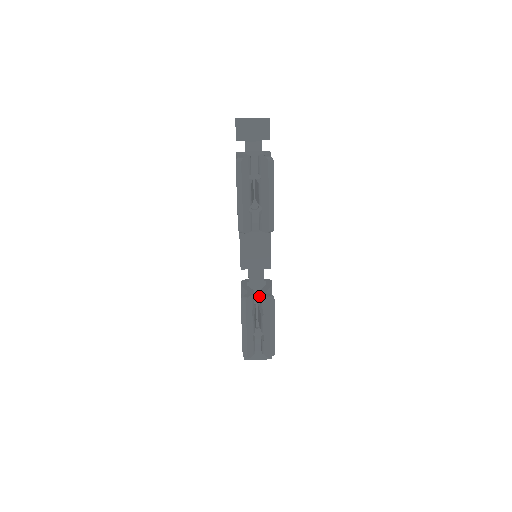
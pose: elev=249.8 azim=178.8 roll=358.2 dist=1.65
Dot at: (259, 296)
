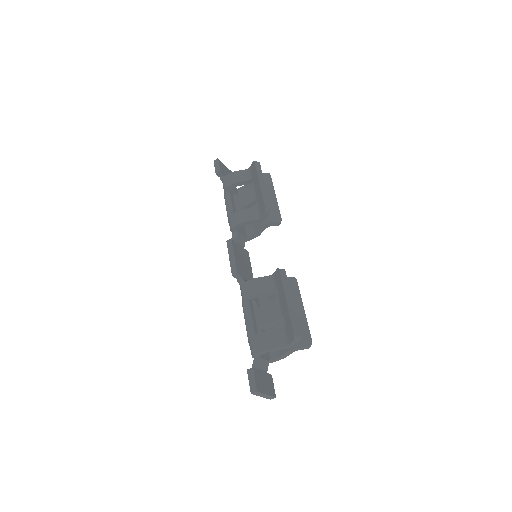
Dot at: occluded
